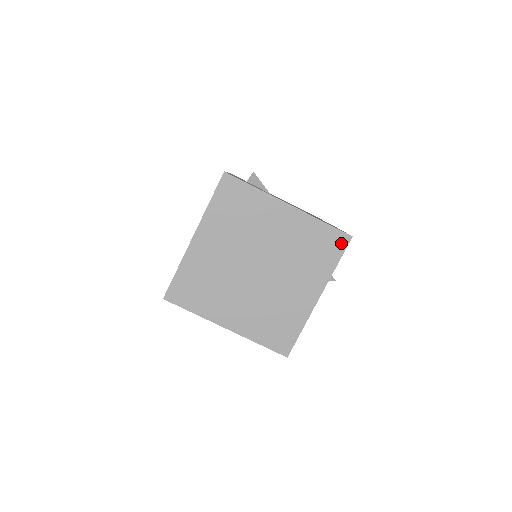
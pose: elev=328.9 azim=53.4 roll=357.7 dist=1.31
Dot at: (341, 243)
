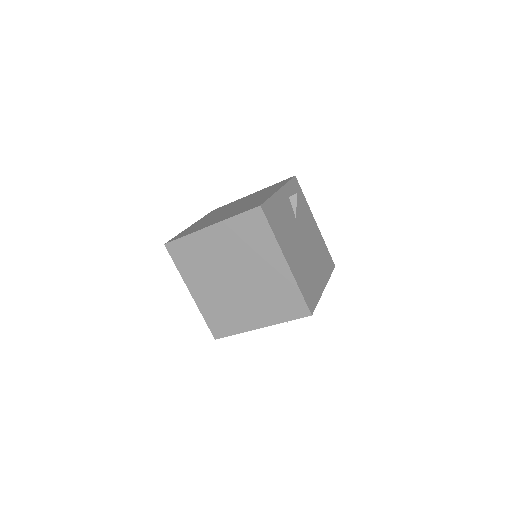
Dot at: (288, 179)
